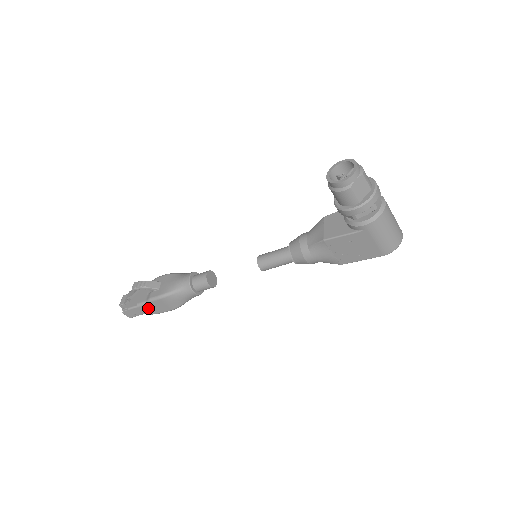
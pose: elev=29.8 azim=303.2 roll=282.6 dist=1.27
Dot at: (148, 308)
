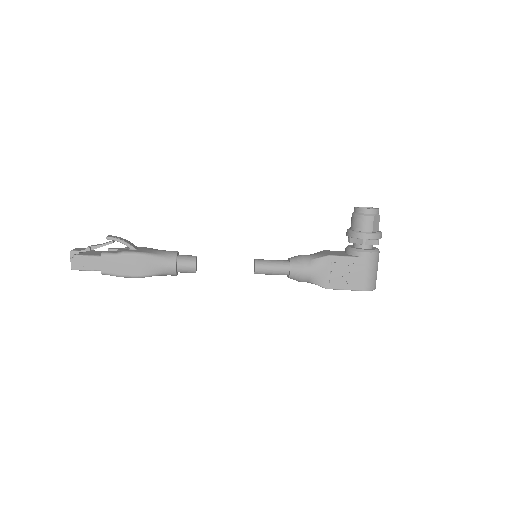
Dot at: (111, 262)
